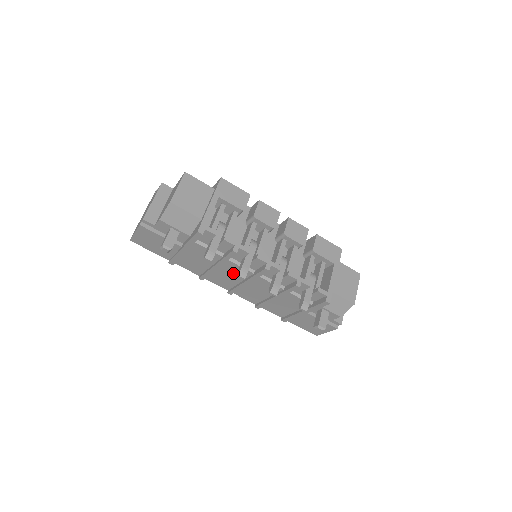
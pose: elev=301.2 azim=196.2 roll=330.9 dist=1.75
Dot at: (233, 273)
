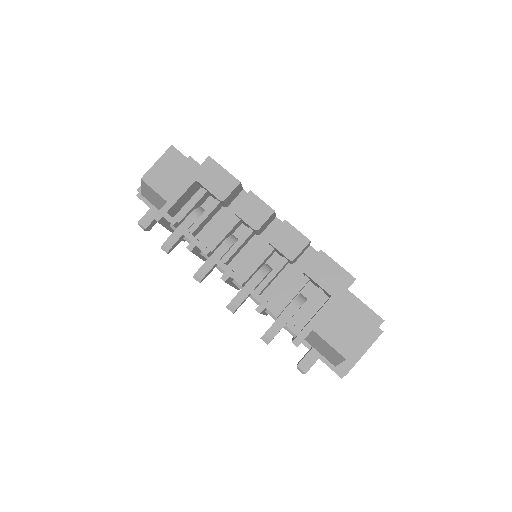
Dot at: occluded
